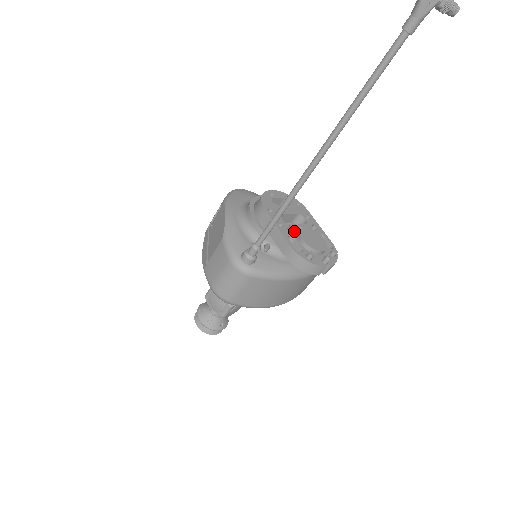
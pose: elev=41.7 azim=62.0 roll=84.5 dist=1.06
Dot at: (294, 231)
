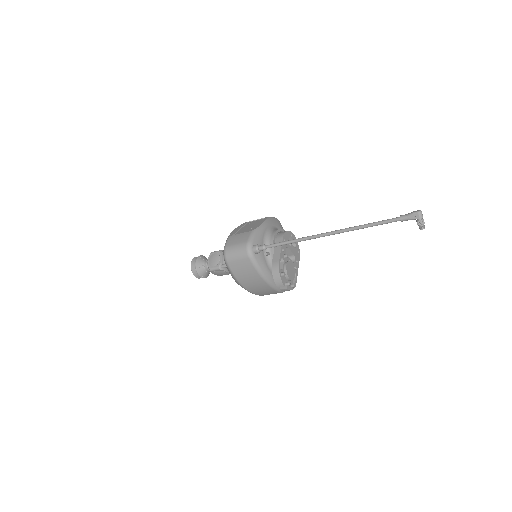
Dot at: (286, 259)
